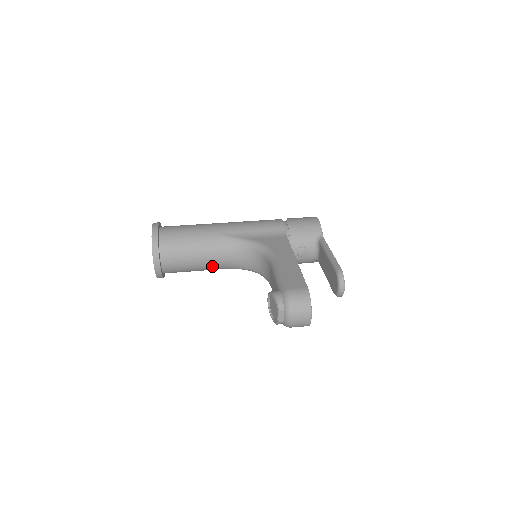
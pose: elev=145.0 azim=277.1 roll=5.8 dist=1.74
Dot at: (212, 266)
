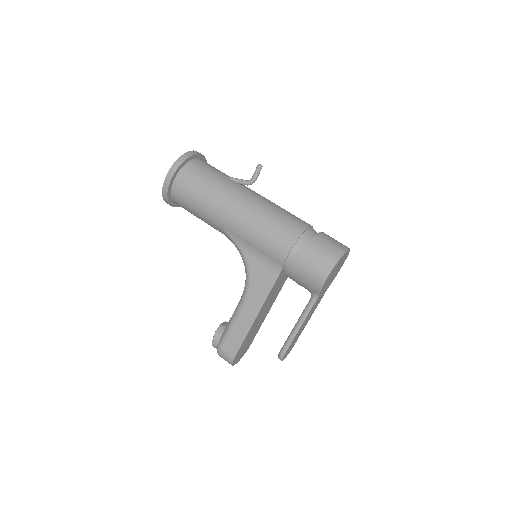
Dot at: occluded
